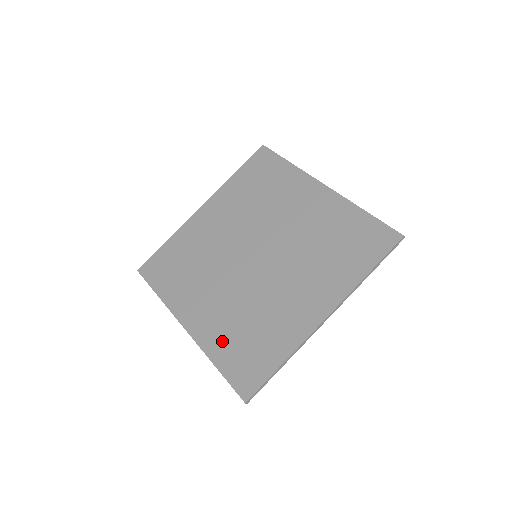
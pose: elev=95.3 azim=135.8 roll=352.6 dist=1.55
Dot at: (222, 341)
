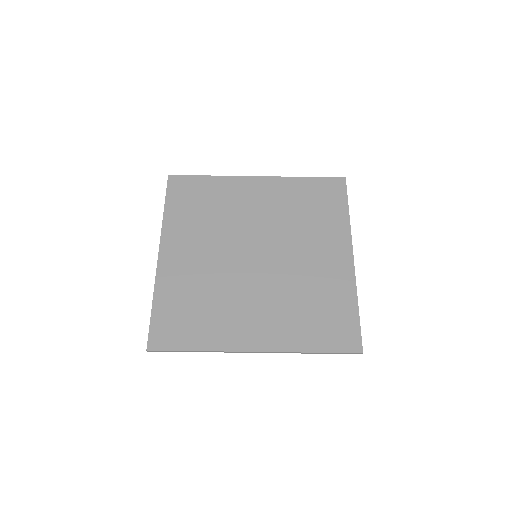
Dot at: (174, 291)
